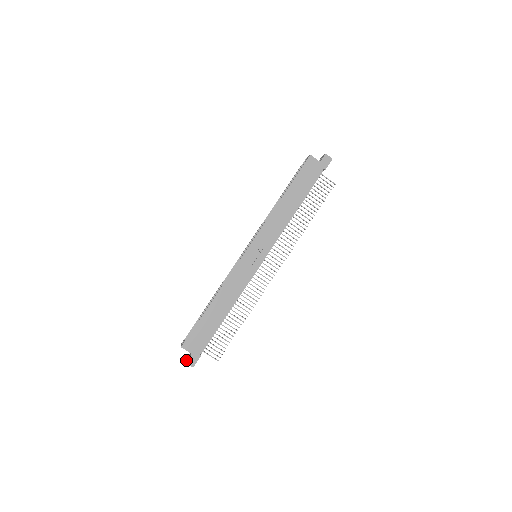
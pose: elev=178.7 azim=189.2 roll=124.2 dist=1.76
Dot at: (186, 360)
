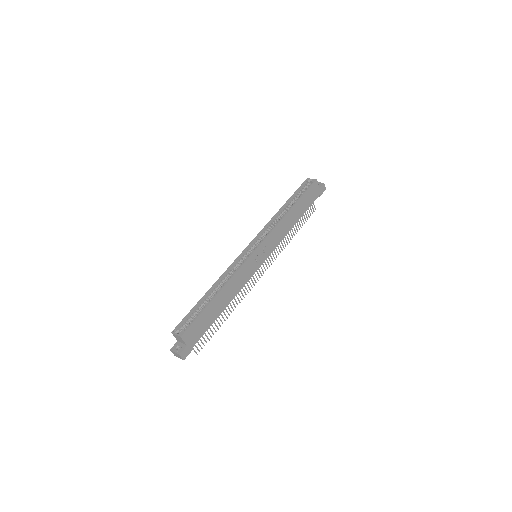
Dot at: (177, 351)
